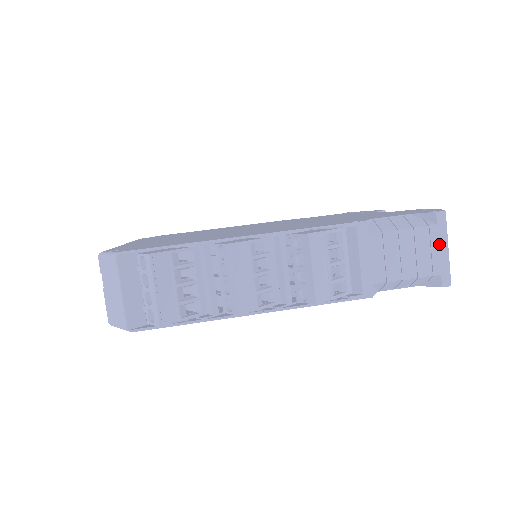
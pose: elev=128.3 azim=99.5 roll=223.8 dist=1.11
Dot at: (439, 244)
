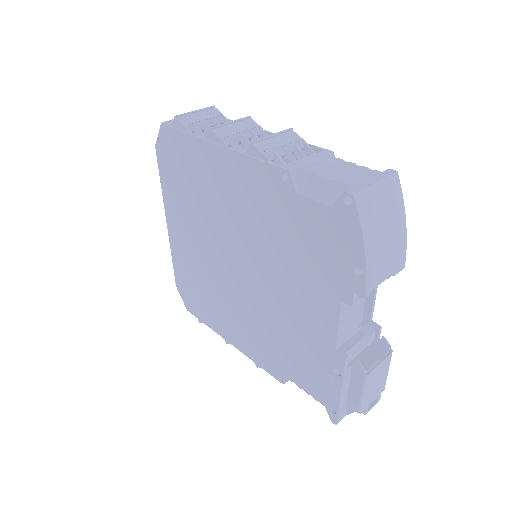
Dot at: (372, 178)
